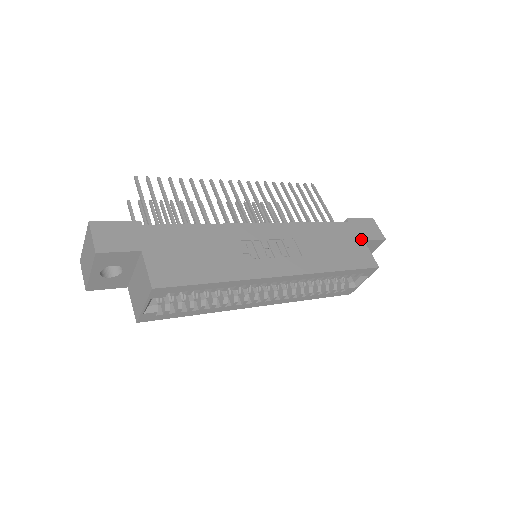
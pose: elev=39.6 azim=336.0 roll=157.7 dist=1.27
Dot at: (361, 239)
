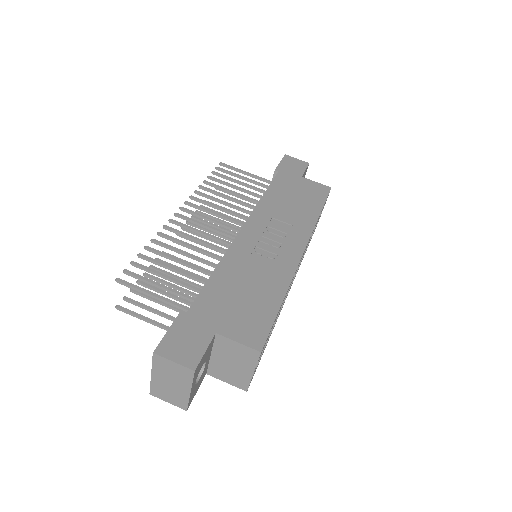
Dot at: (300, 177)
